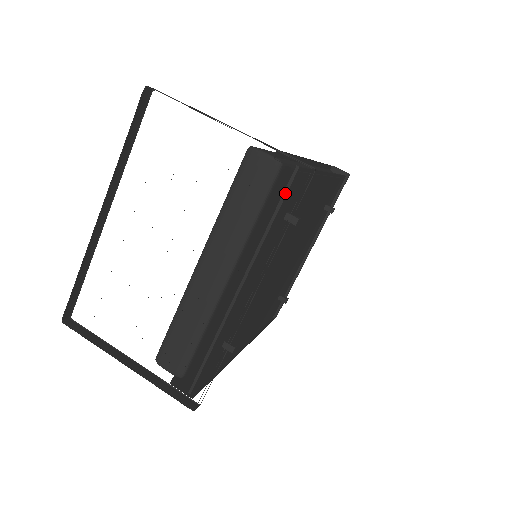
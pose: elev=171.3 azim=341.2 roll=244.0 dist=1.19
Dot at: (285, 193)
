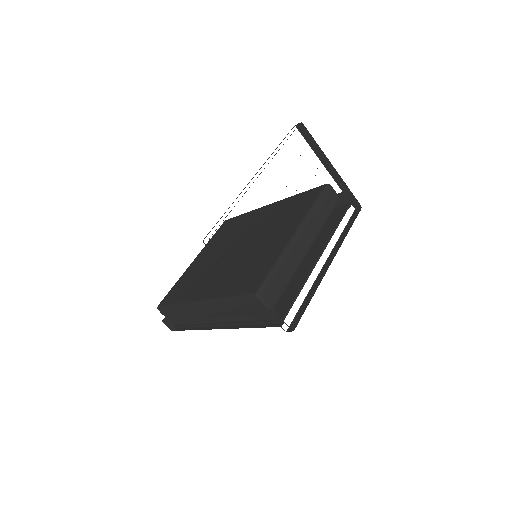
Dot at: occluded
